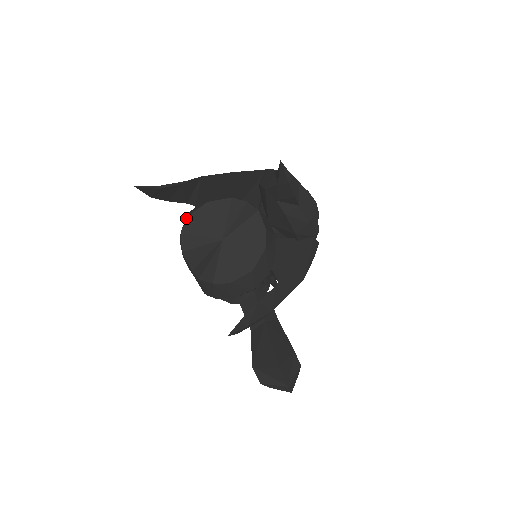
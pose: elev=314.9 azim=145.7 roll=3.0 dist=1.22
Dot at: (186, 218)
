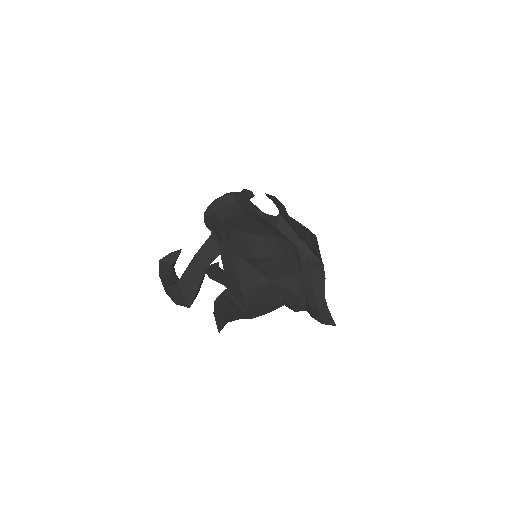
Dot at: (281, 256)
